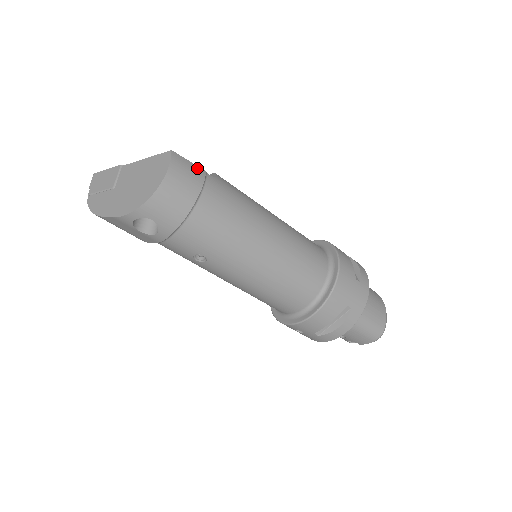
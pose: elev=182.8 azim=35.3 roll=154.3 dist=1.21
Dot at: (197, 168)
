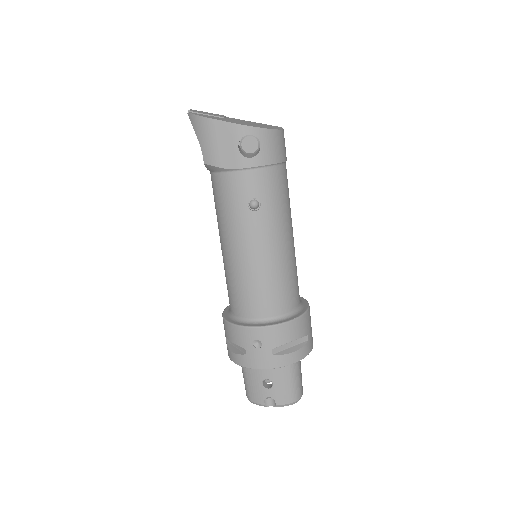
Dot at: occluded
